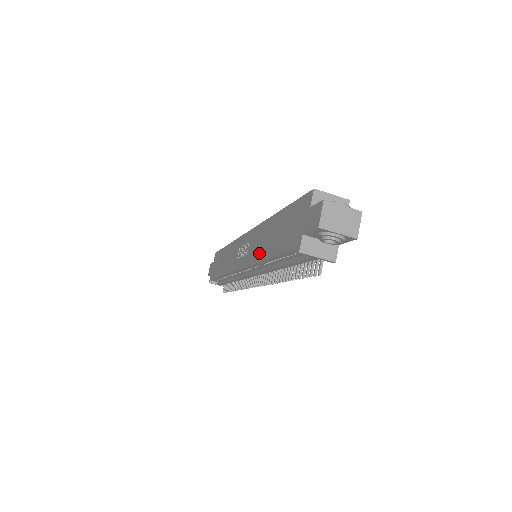
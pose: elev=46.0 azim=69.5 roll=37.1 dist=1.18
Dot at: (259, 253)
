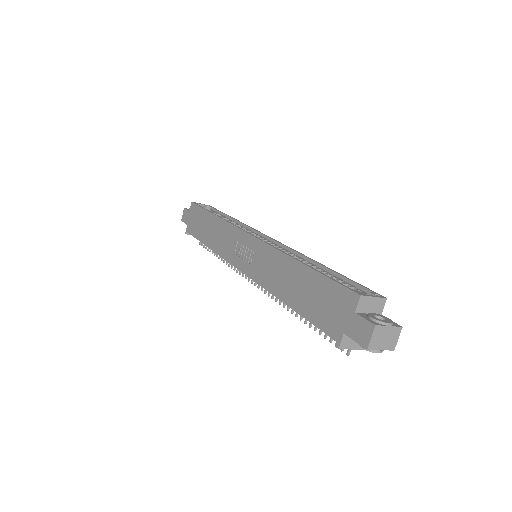
Dot at: (274, 285)
